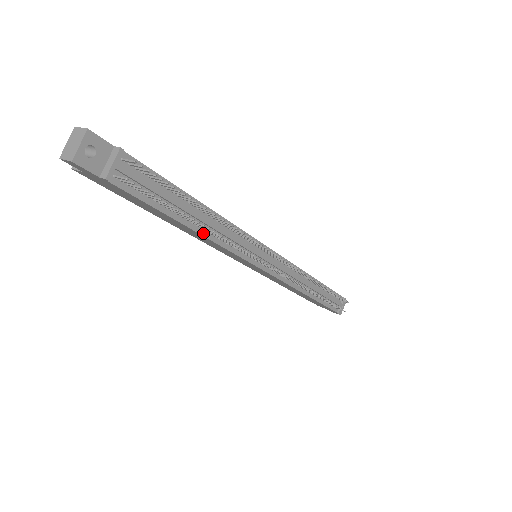
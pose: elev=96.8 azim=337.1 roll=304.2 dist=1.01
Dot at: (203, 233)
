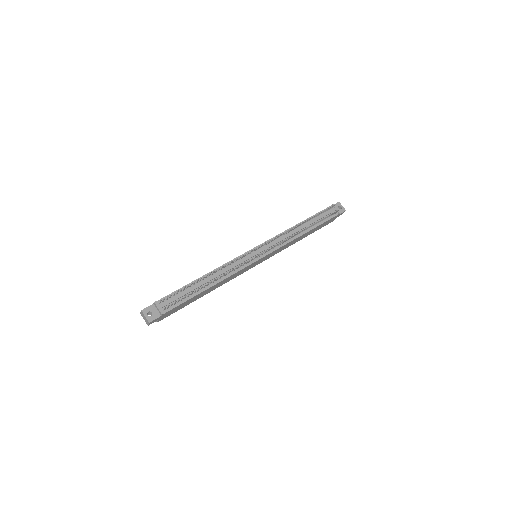
Dot at: (216, 283)
